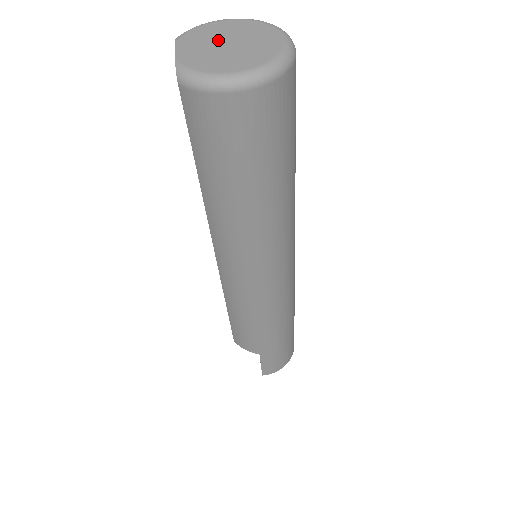
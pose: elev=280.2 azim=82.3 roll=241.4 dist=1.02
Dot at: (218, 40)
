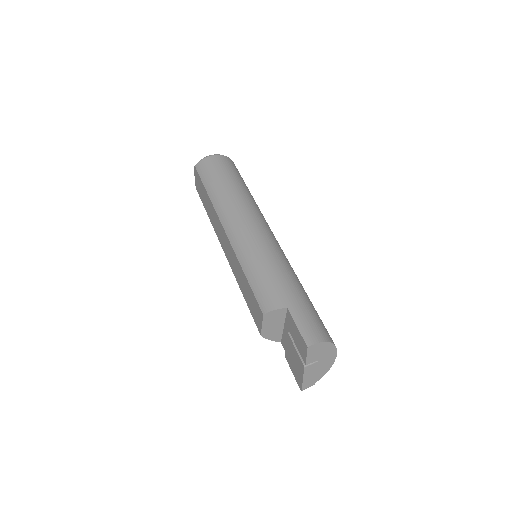
Dot at: occluded
